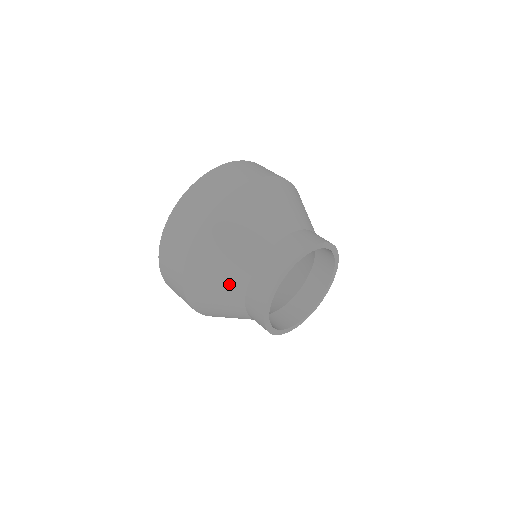
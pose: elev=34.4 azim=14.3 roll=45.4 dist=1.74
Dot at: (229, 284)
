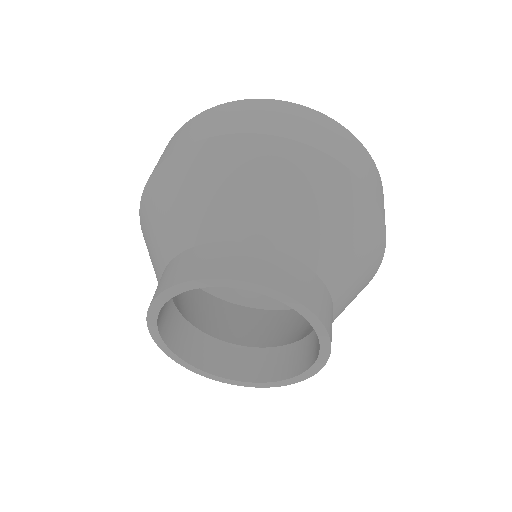
Dot at: occluded
